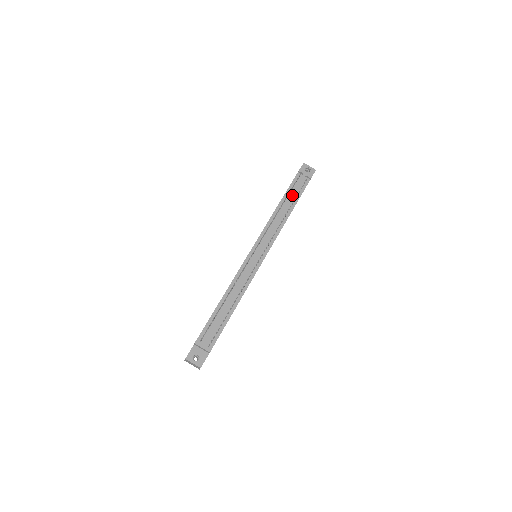
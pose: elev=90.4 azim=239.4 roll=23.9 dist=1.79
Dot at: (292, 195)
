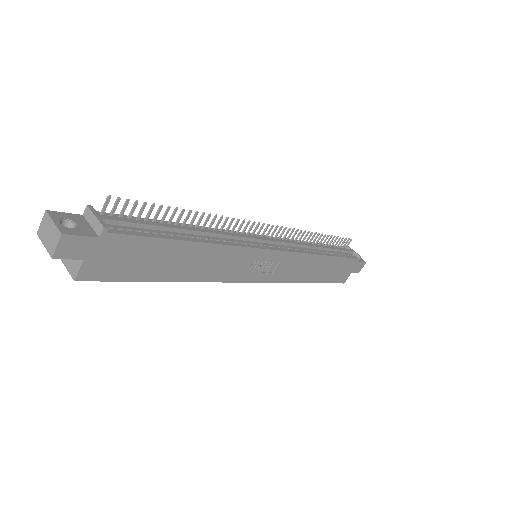
Dot at: (332, 247)
